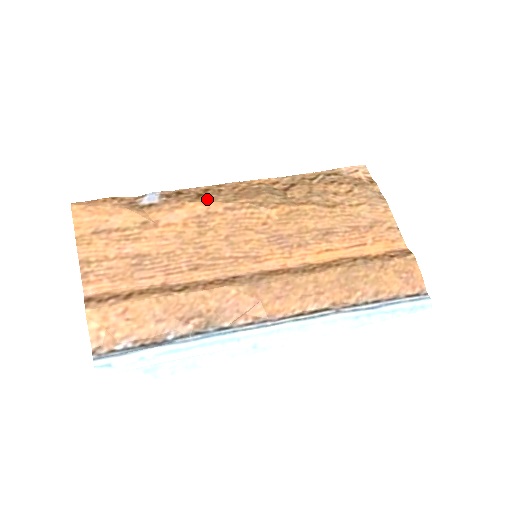
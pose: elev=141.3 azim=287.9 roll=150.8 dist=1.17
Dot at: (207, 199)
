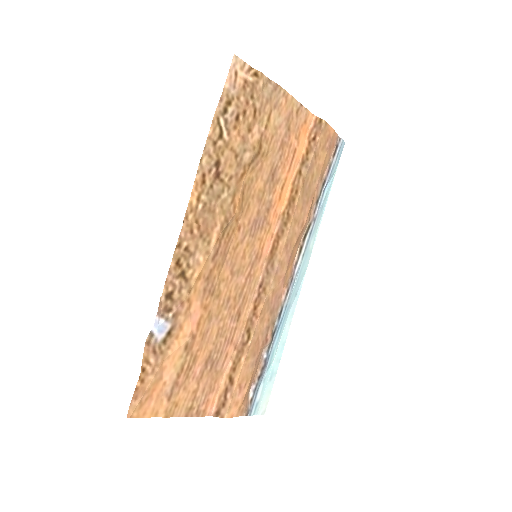
Dot at: (194, 272)
